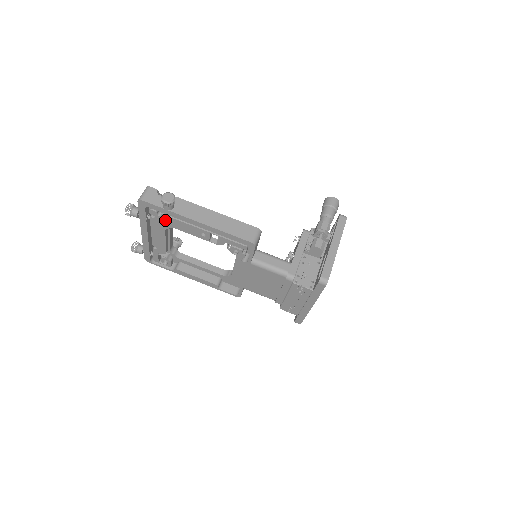
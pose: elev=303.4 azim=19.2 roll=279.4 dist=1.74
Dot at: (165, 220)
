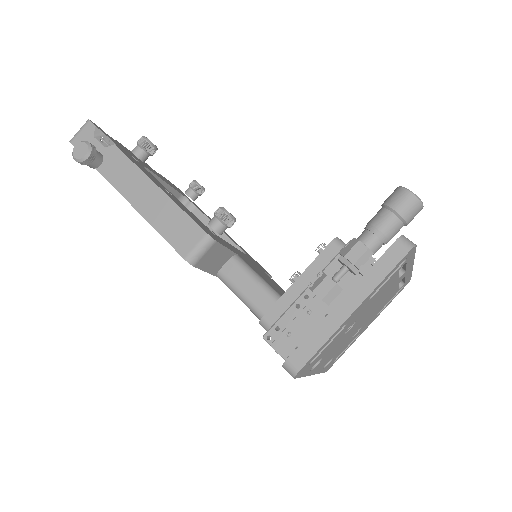
Dot at: occluded
